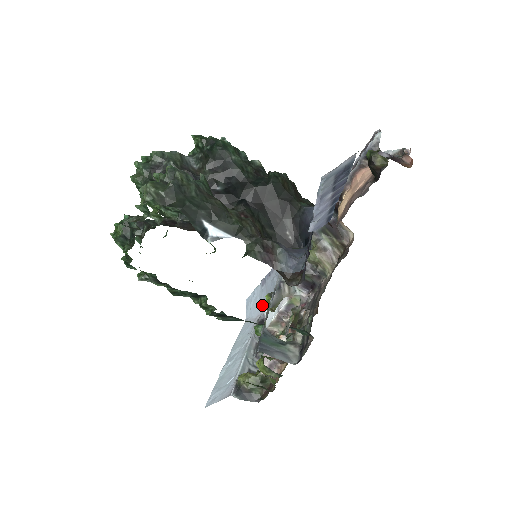
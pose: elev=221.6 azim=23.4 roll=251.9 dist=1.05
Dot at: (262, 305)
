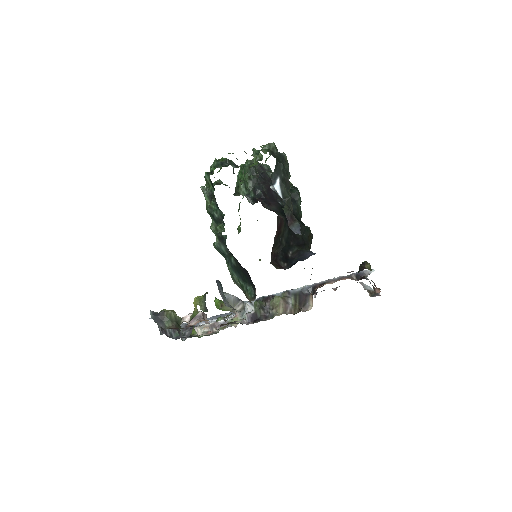
Dot at: (218, 299)
